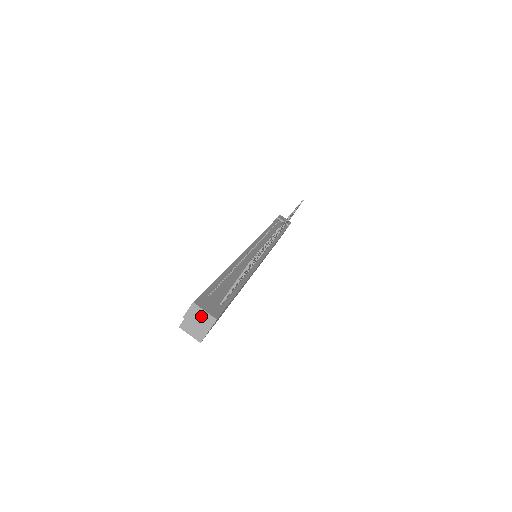
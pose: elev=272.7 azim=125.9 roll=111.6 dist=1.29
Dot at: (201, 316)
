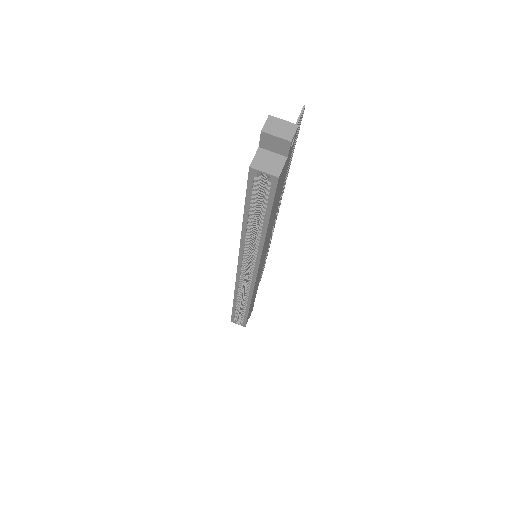
Dot at: (281, 125)
